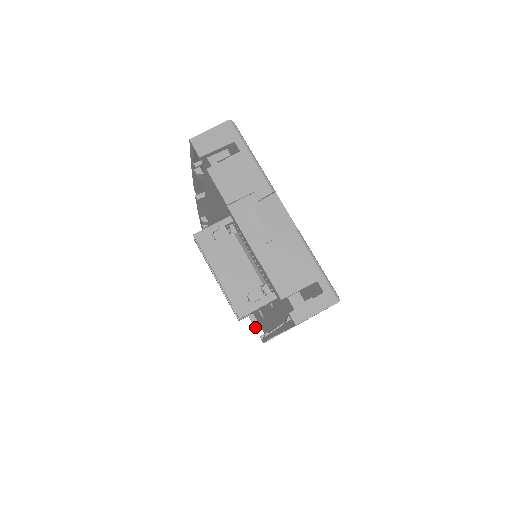
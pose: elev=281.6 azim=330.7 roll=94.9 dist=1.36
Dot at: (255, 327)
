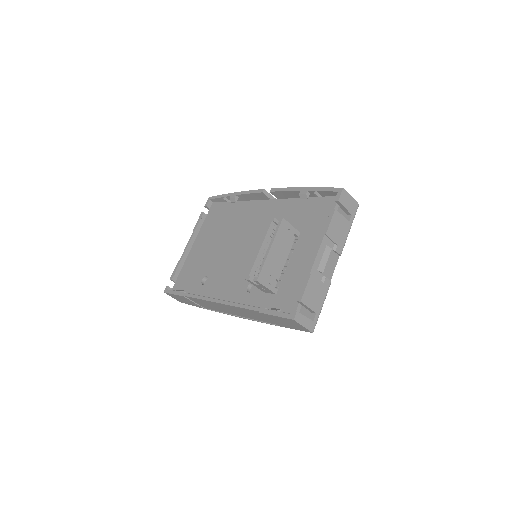
Dot at: (172, 278)
